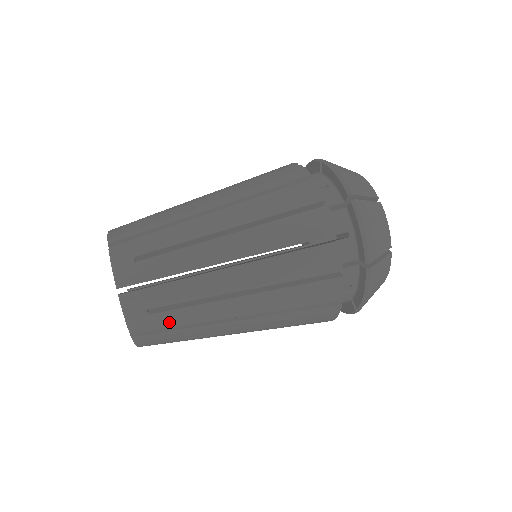
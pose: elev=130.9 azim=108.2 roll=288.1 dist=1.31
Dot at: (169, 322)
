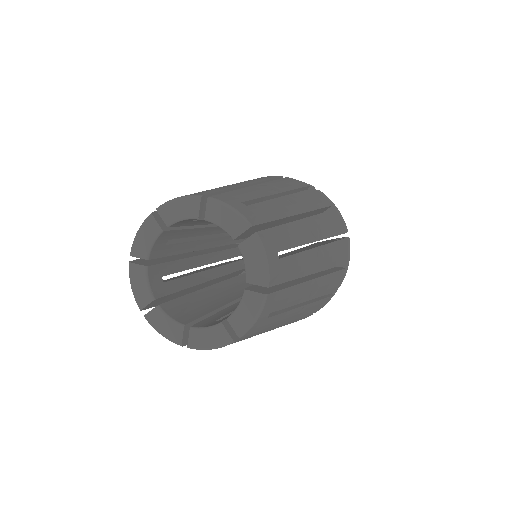
Dot at: (265, 326)
